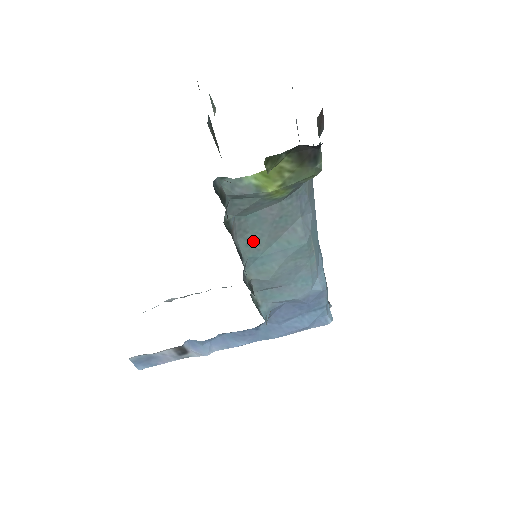
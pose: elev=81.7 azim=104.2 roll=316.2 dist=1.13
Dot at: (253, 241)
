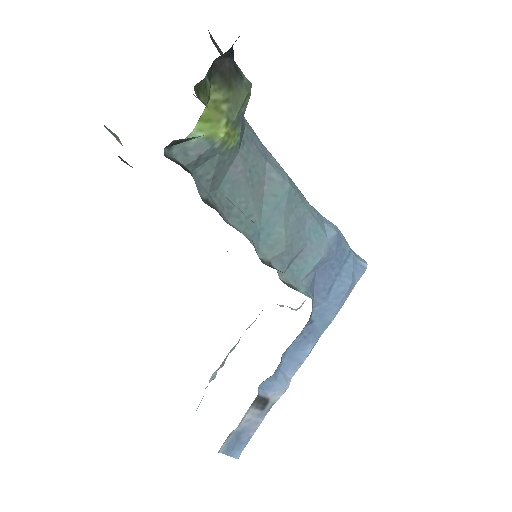
Dot at: (243, 215)
